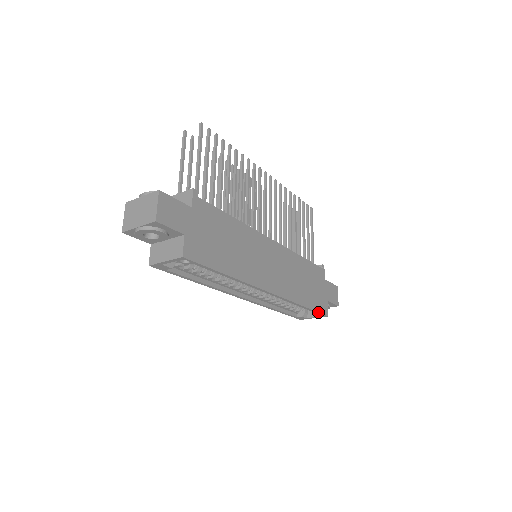
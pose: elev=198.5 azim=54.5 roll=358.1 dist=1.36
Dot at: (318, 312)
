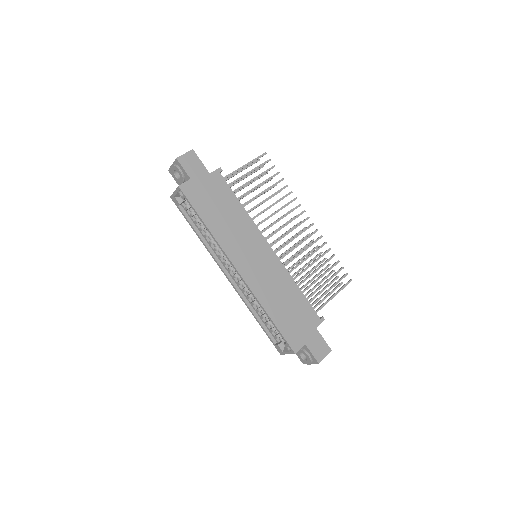
Dot at: (284, 337)
